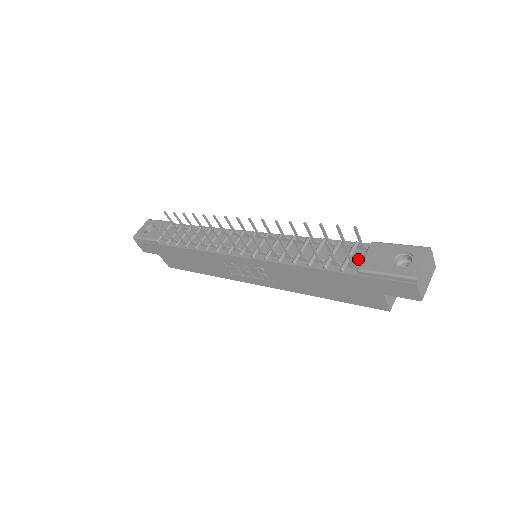
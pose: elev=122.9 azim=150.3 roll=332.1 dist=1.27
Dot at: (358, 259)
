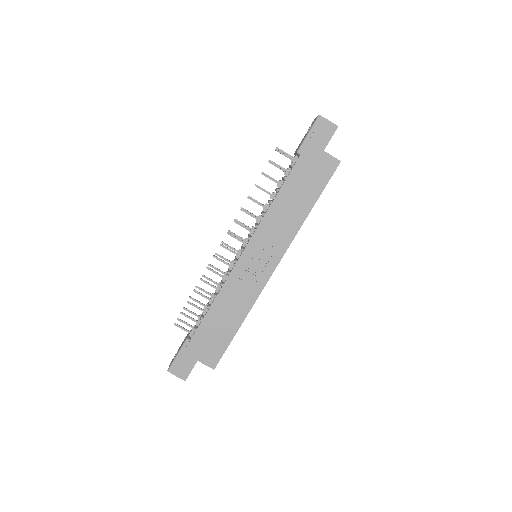
Dot at: occluded
